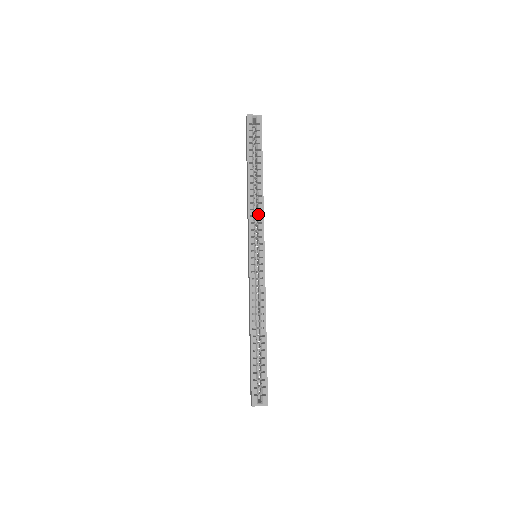
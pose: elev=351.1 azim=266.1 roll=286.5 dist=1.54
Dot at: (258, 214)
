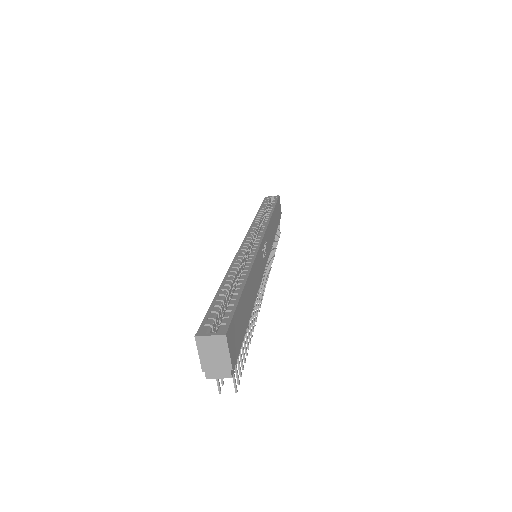
Dot at: (262, 224)
